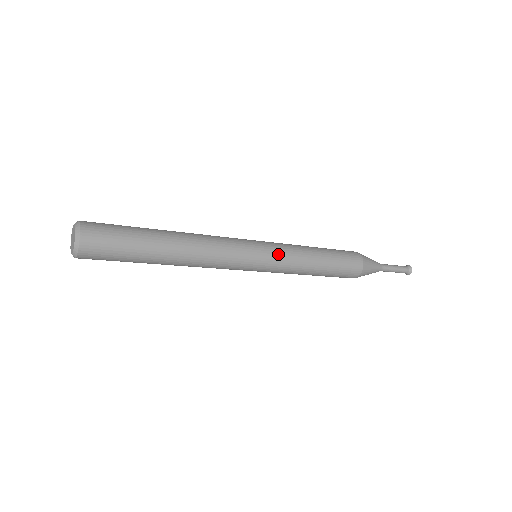
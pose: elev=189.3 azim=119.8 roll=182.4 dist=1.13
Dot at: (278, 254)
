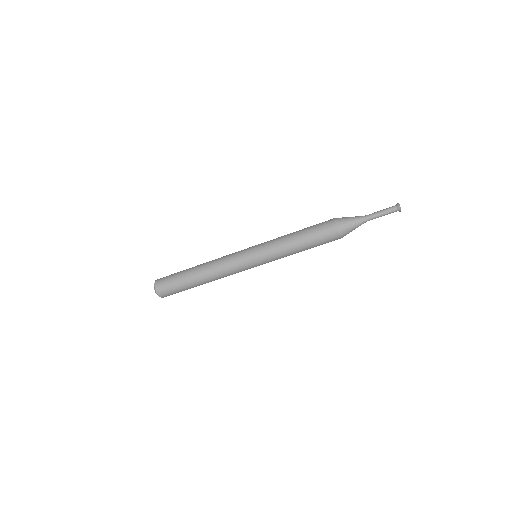
Dot at: (262, 246)
